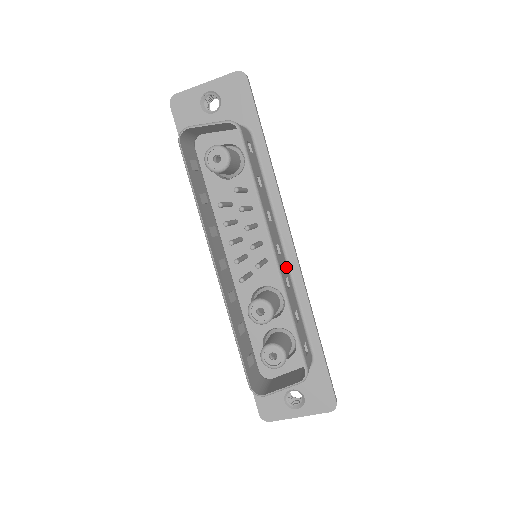
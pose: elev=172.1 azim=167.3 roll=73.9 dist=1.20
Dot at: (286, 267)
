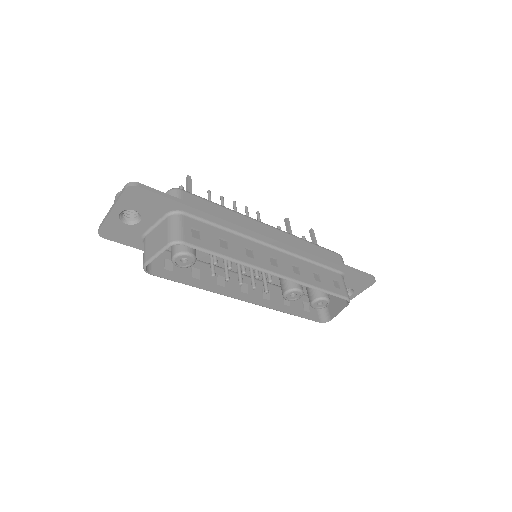
Dot at: (285, 256)
